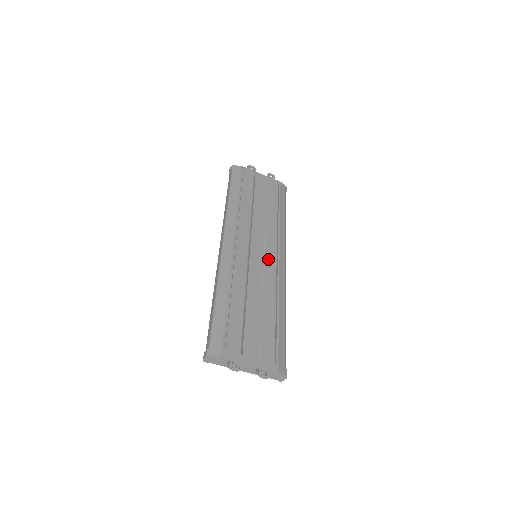
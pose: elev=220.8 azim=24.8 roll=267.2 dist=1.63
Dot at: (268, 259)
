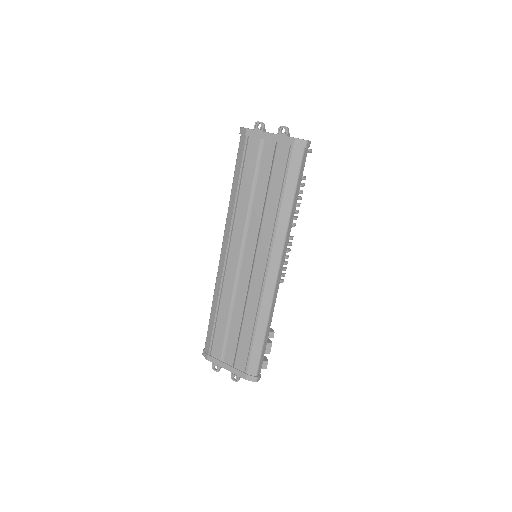
Dot at: (256, 269)
